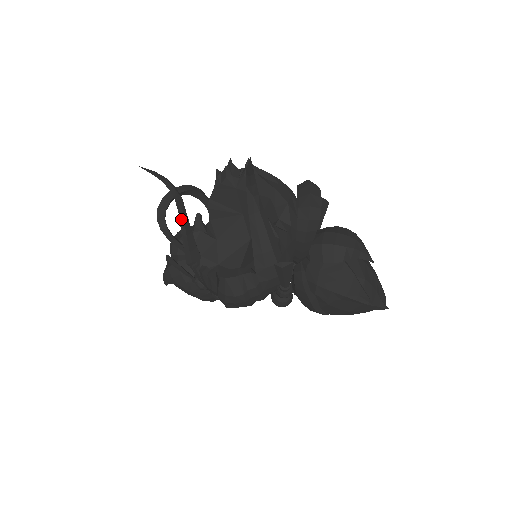
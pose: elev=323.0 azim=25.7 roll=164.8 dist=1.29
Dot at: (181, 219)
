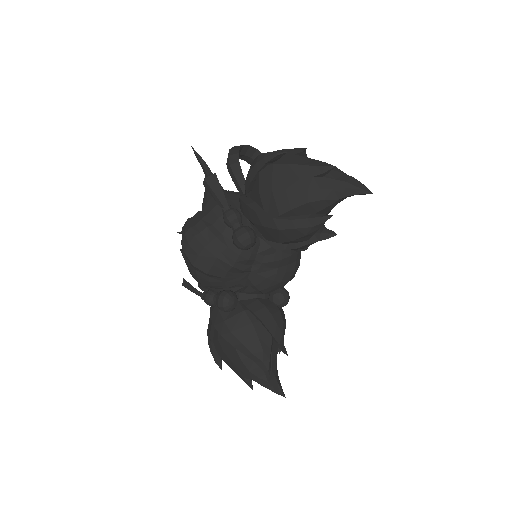
Dot at: occluded
